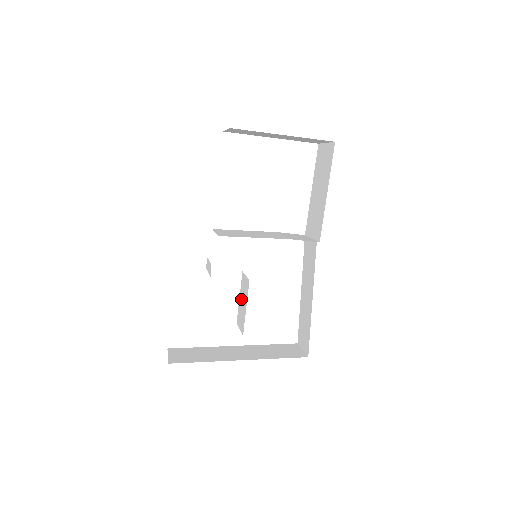
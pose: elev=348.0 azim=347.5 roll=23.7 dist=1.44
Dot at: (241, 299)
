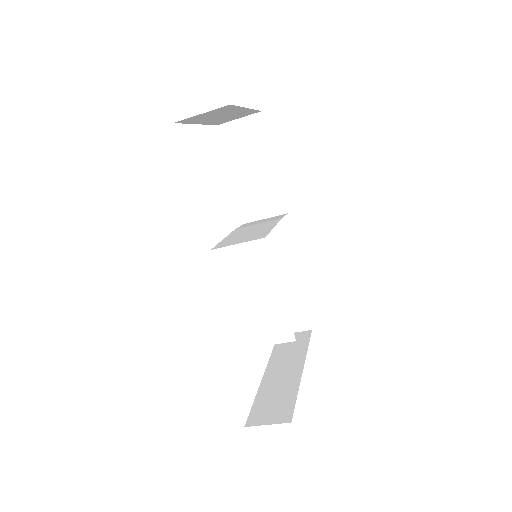
Dot at: (258, 314)
